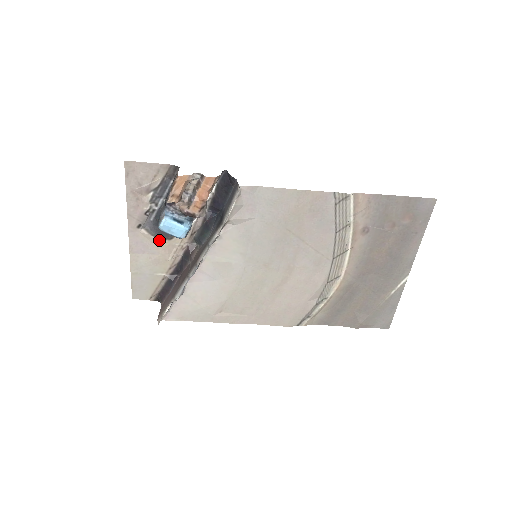
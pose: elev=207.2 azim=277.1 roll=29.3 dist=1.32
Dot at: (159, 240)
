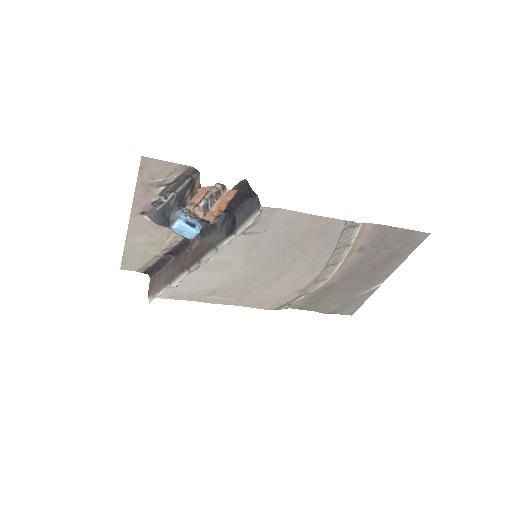
Dot at: (161, 227)
